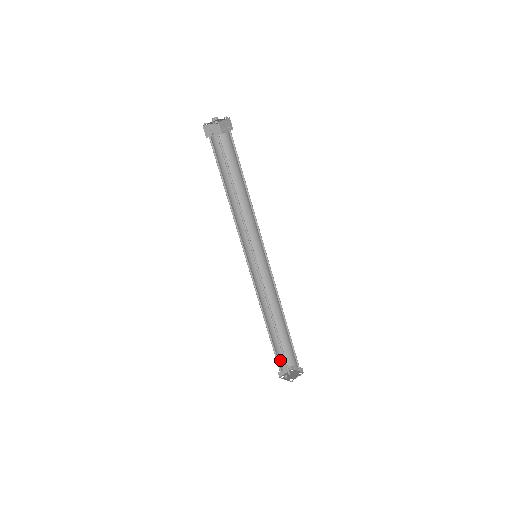
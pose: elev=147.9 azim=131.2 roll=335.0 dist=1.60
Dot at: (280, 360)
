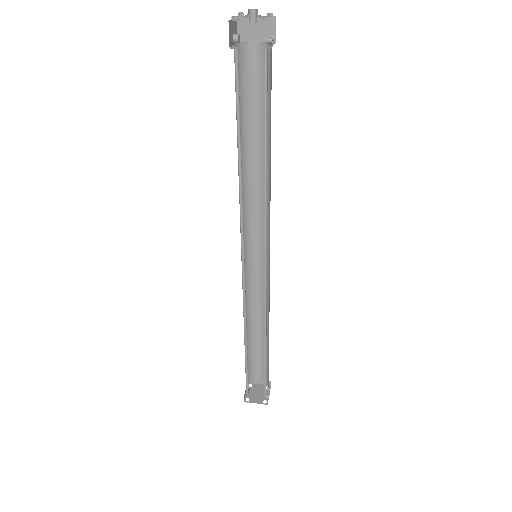
Dot at: (256, 370)
